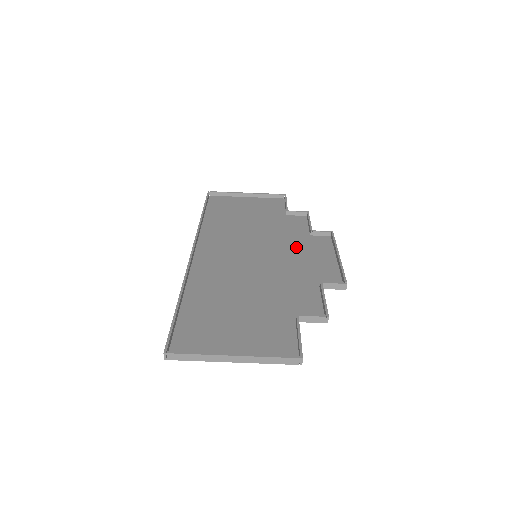
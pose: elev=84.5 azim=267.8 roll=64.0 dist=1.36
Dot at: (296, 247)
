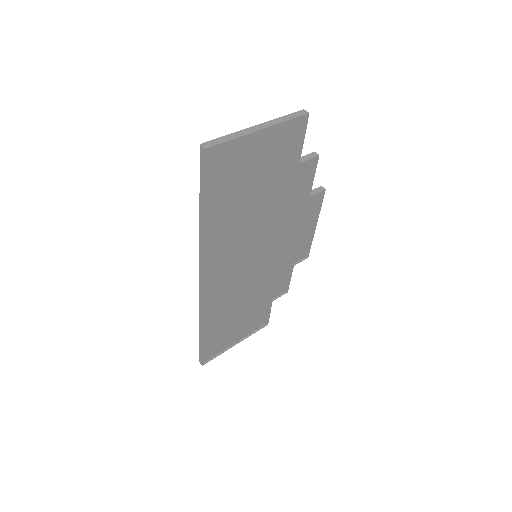
Dot at: (284, 254)
